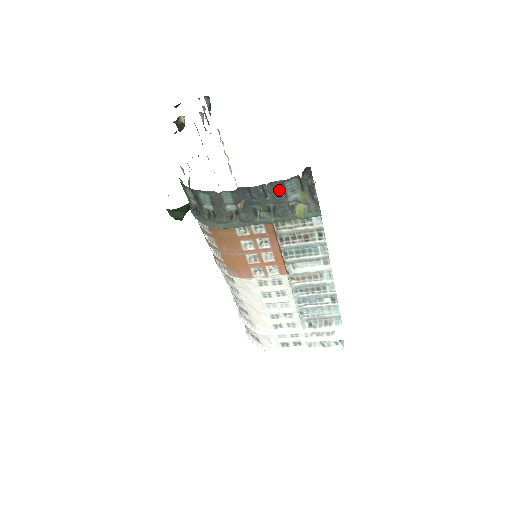
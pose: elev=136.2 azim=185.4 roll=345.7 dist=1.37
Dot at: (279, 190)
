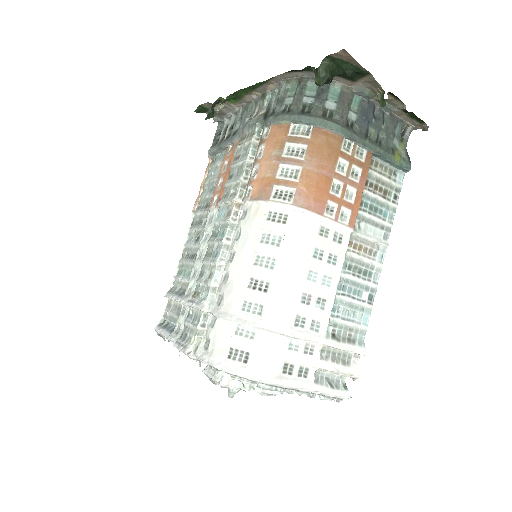
Dot at: (393, 125)
